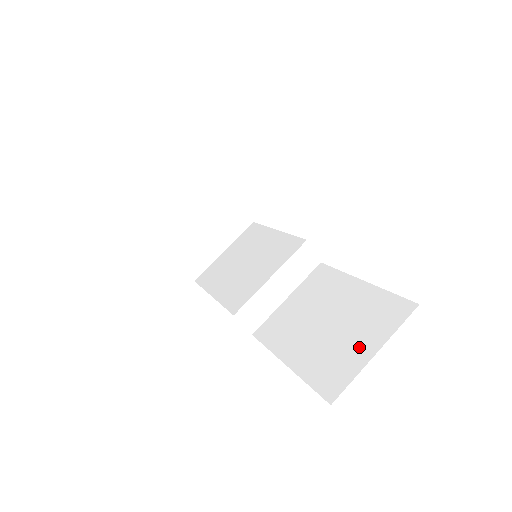
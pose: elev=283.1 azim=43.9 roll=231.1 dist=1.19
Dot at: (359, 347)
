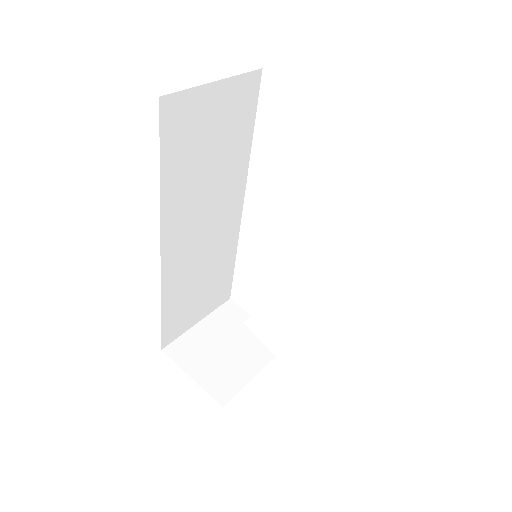
Dot at: occluded
